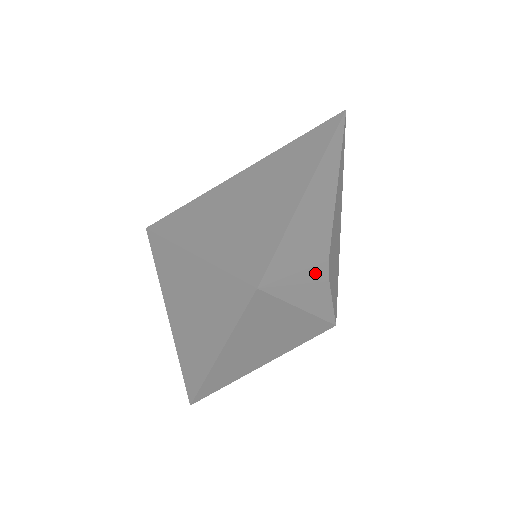
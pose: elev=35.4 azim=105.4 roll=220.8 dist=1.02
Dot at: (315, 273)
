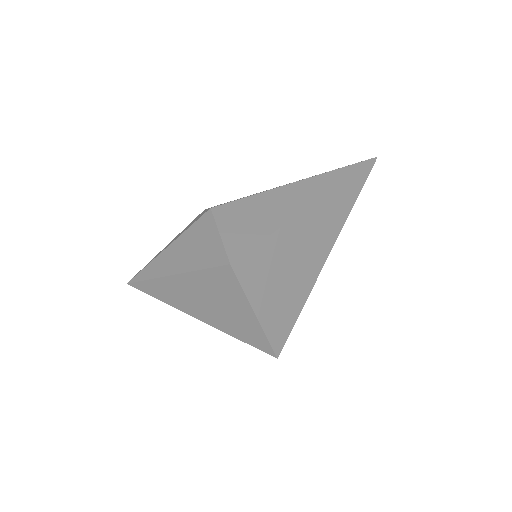
Dot at: occluded
